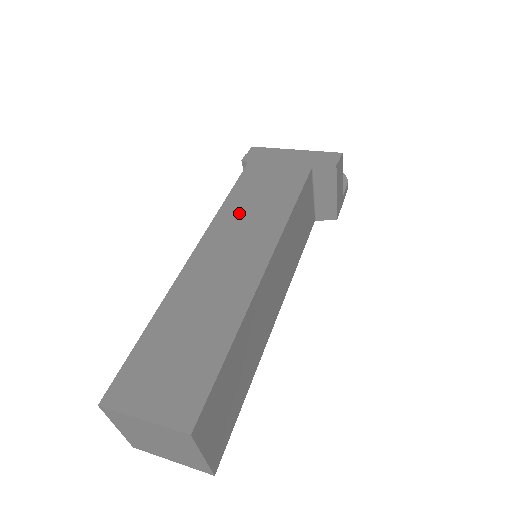
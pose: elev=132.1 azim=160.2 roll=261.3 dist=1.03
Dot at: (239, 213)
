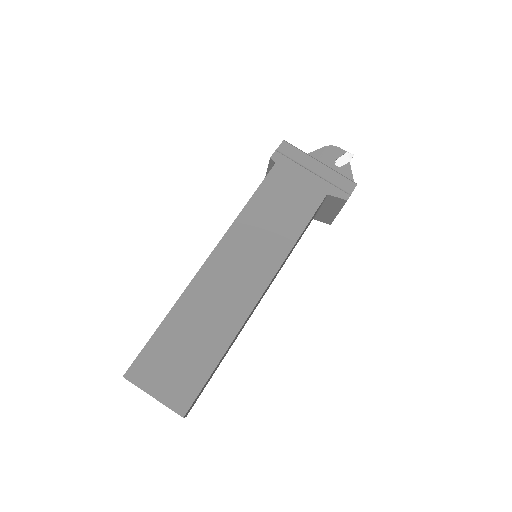
Dot at: (254, 226)
